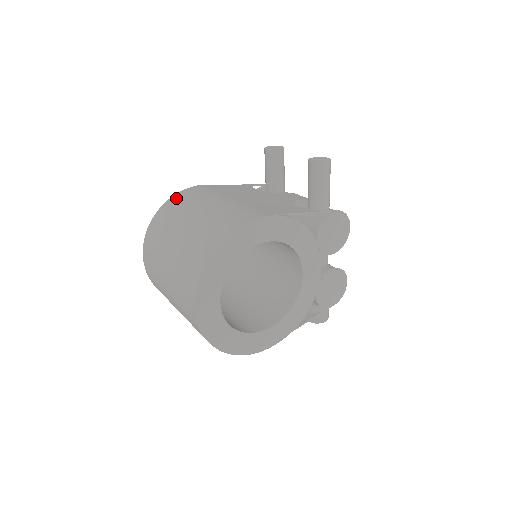
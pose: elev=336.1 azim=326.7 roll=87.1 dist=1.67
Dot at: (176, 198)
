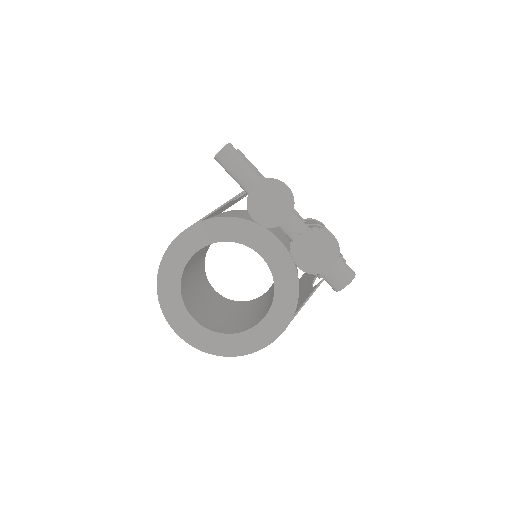
Dot at: occluded
